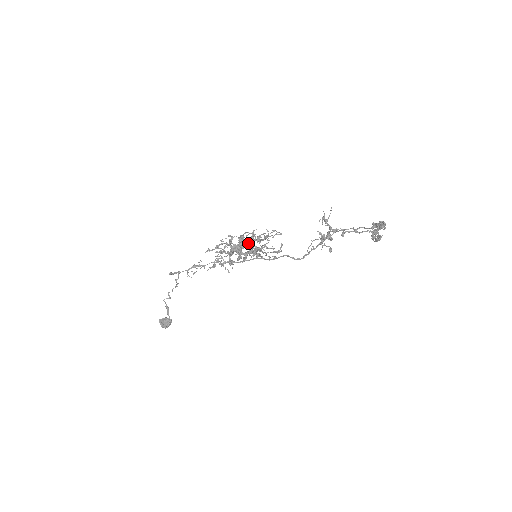
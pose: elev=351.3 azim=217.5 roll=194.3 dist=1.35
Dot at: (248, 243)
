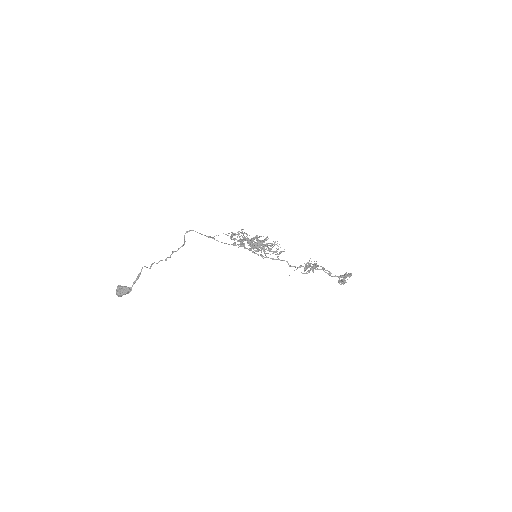
Dot at: occluded
